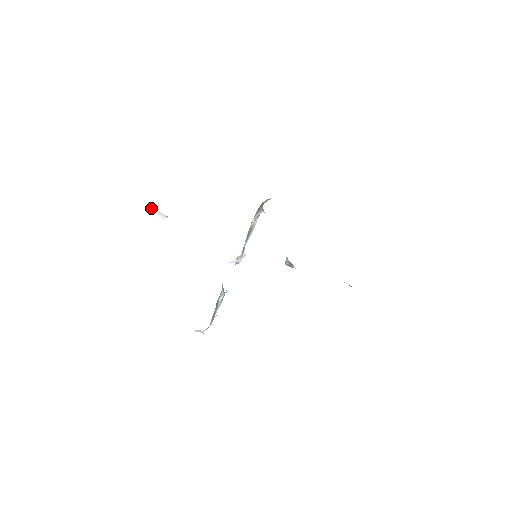
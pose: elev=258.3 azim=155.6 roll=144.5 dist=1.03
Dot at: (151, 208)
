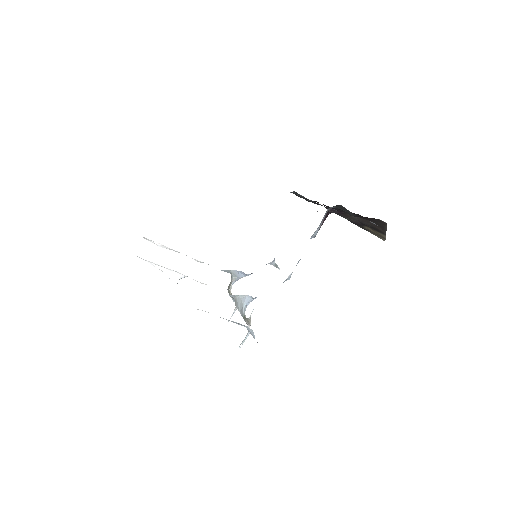
Dot at: (167, 272)
